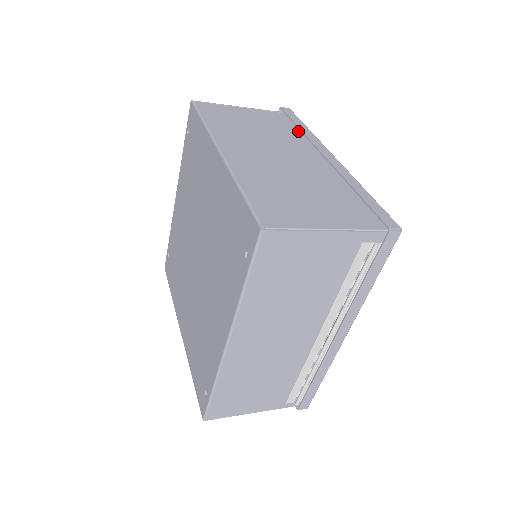
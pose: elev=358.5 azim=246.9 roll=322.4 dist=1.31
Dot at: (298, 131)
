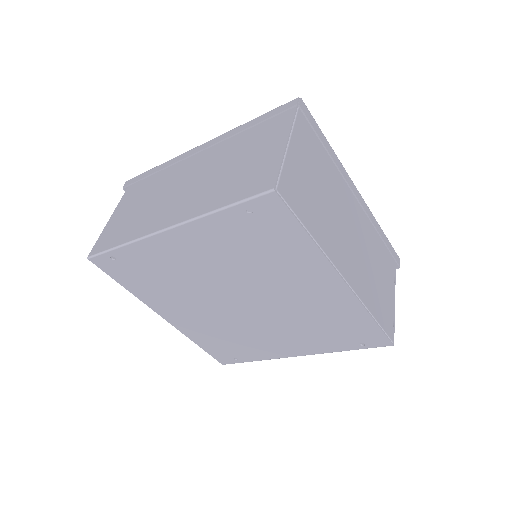
Dot at: (324, 152)
